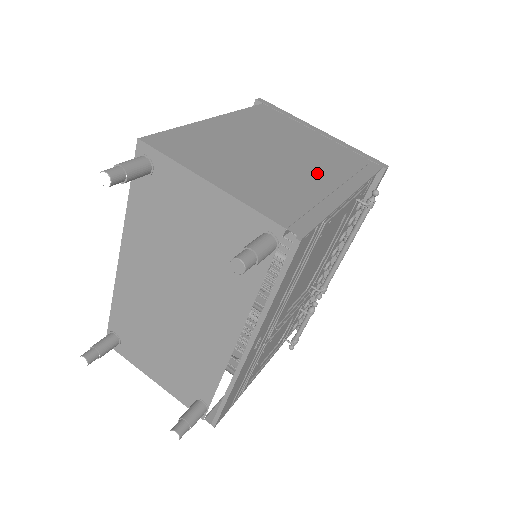
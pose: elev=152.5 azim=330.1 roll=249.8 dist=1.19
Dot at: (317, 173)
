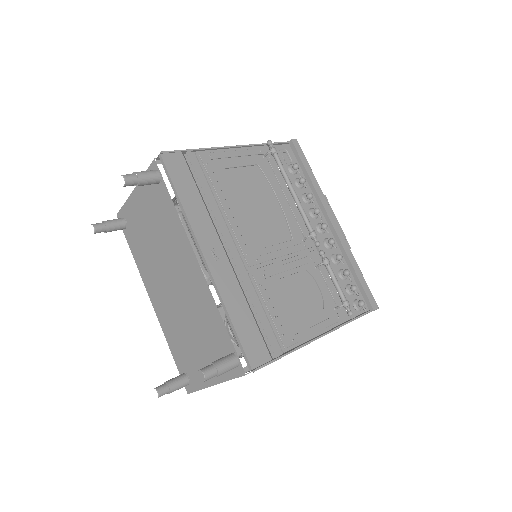
Dot at: occluded
